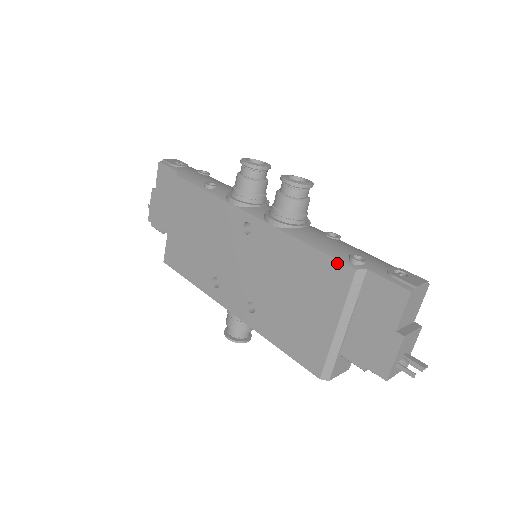
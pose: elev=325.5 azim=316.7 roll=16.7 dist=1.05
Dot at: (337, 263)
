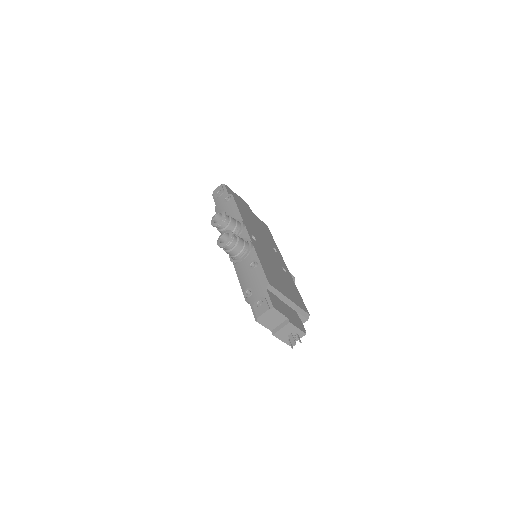
Dot at: occluded
